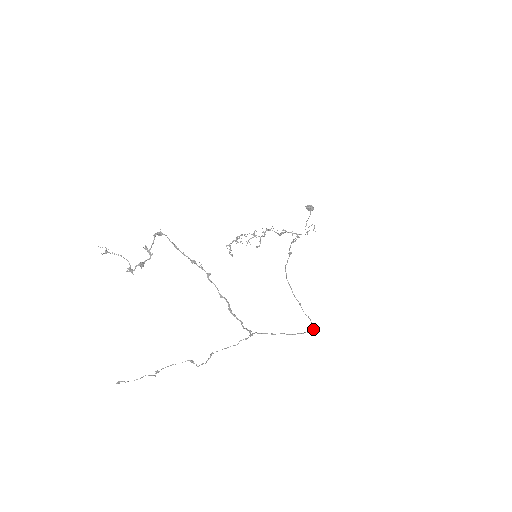
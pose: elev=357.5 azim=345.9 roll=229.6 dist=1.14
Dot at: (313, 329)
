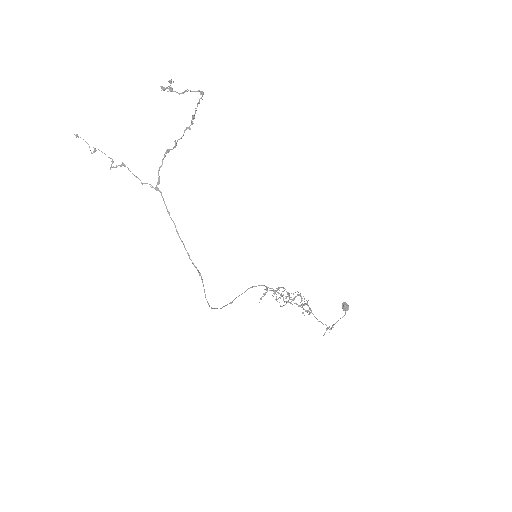
Dot at: occluded
